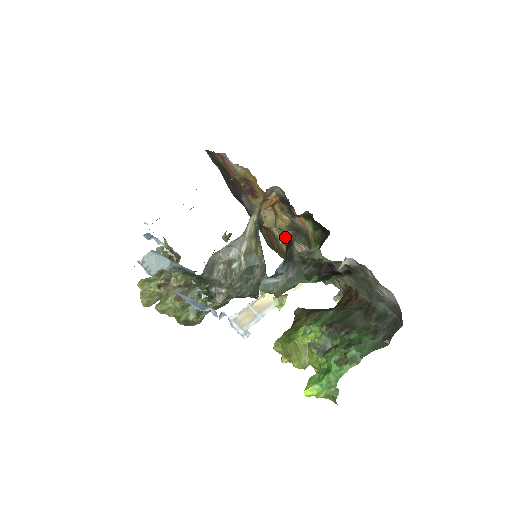
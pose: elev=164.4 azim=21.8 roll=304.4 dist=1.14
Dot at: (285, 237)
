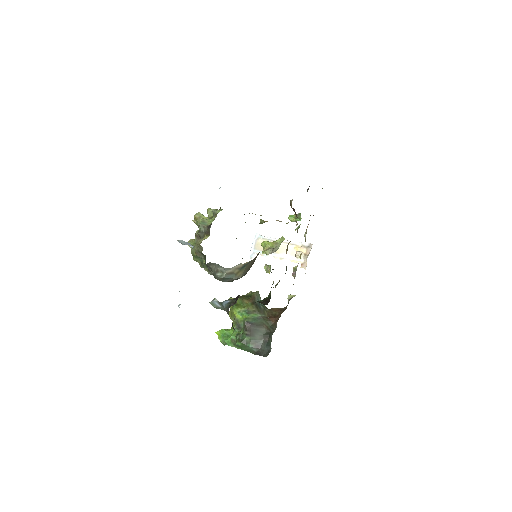
Dot at: occluded
